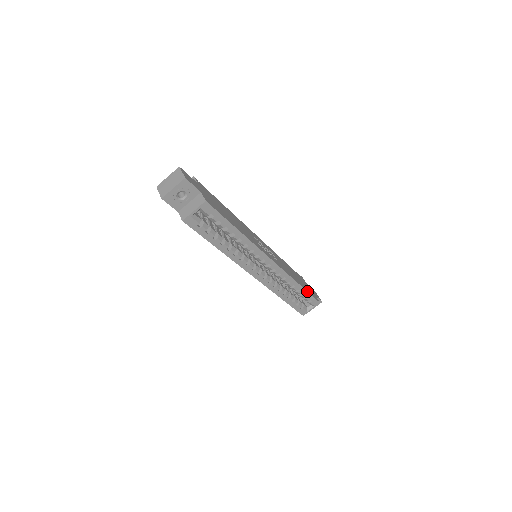
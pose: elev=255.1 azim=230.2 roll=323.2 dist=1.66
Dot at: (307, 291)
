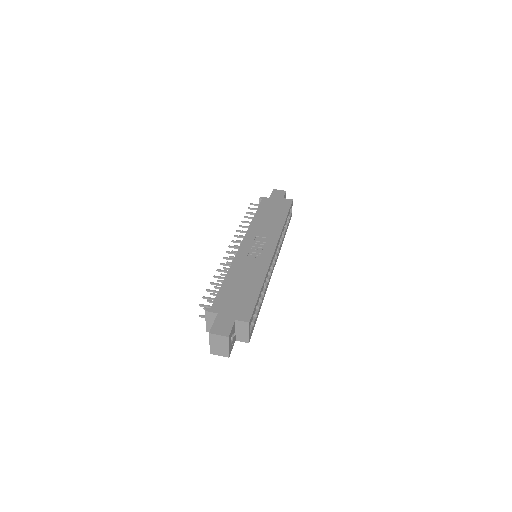
Dot at: (287, 213)
